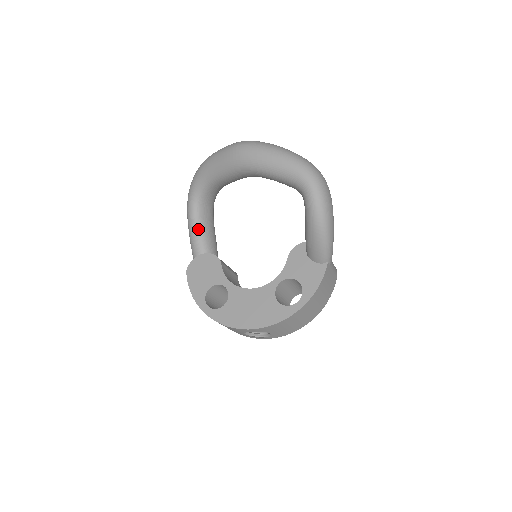
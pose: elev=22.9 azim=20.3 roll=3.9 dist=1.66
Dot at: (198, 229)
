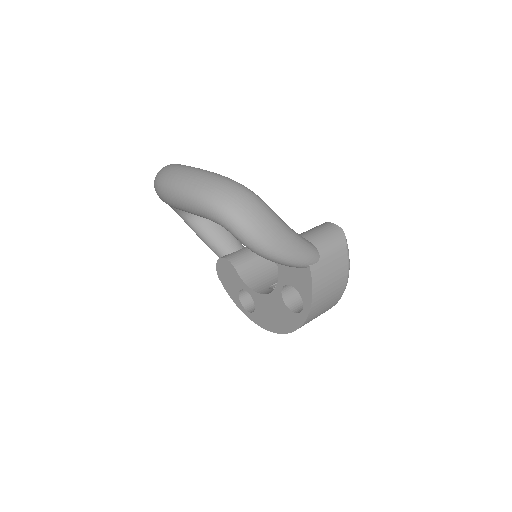
Dot at: (203, 237)
